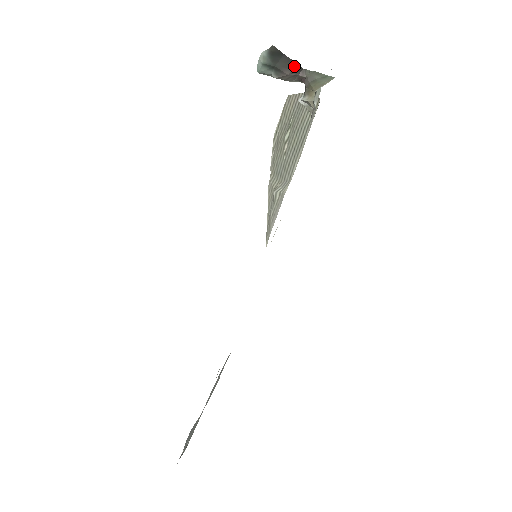
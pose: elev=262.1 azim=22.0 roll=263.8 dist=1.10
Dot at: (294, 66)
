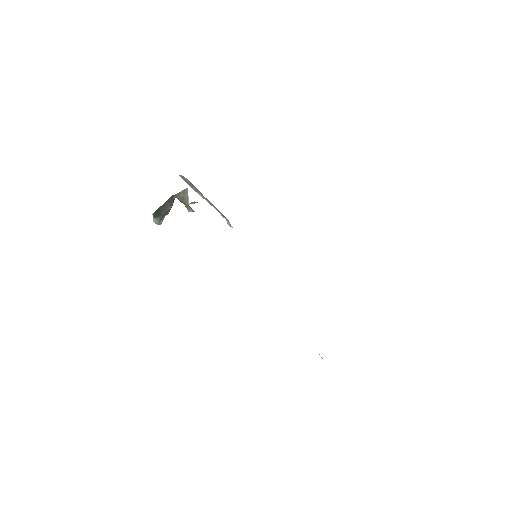
Dot at: (168, 203)
